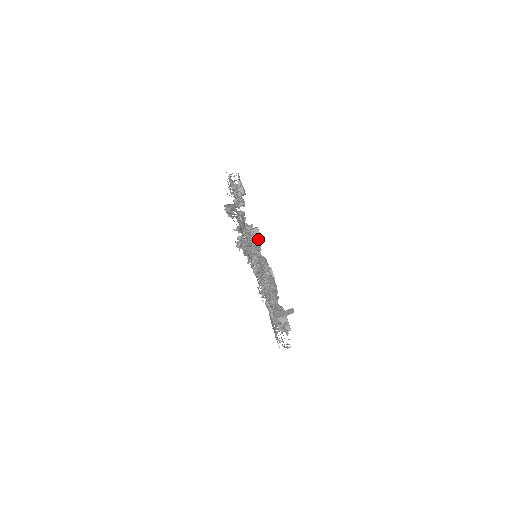
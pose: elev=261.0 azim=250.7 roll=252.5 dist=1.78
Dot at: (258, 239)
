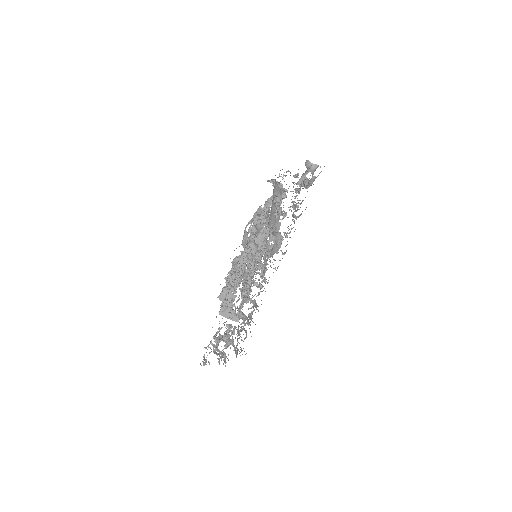
Dot at: occluded
